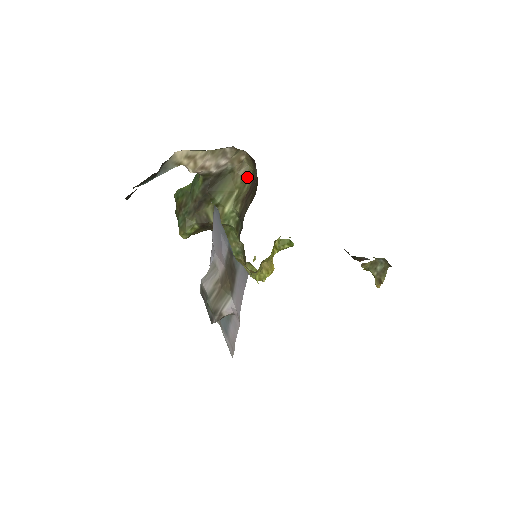
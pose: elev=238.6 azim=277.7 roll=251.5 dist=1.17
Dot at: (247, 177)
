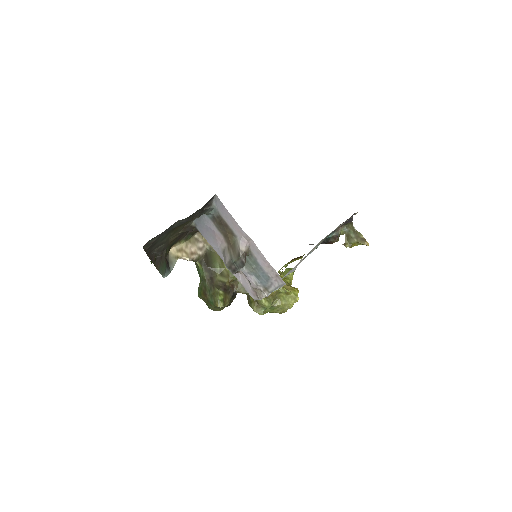
Dot at: occluded
